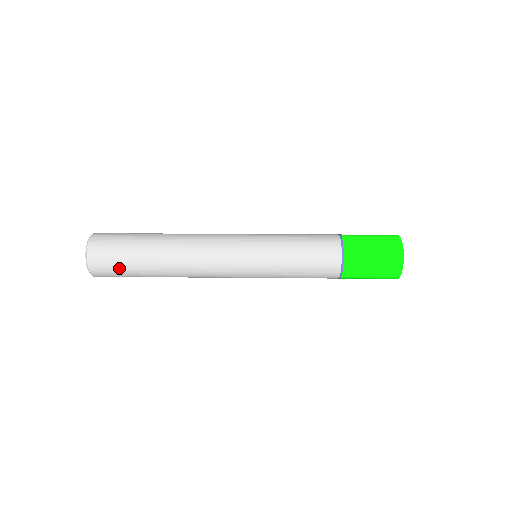
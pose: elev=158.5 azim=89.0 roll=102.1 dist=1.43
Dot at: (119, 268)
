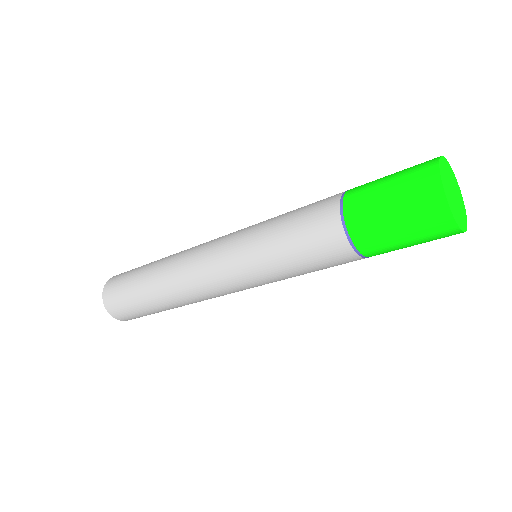
Dot at: (131, 309)
